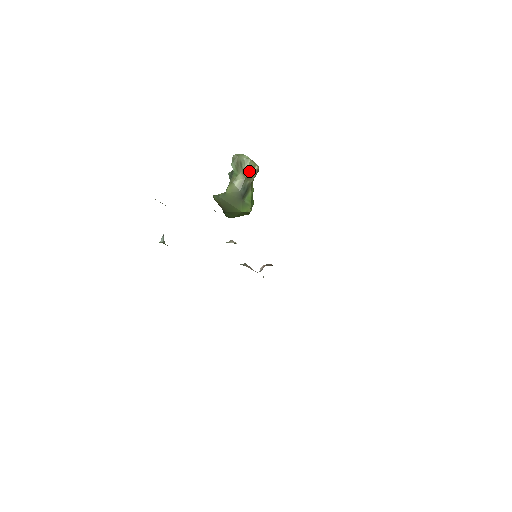
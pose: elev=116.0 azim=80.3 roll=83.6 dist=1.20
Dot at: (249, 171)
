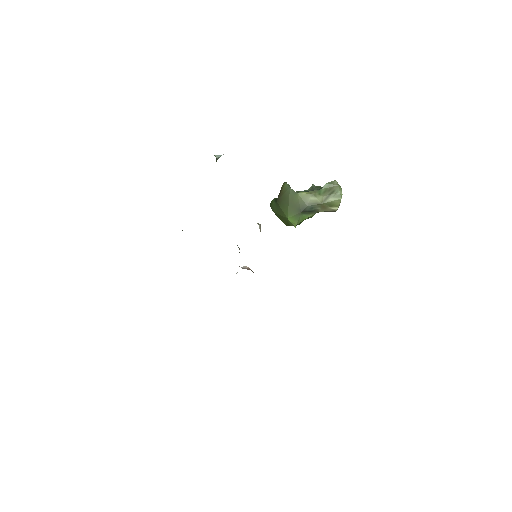
Dot at: (330, 204)
